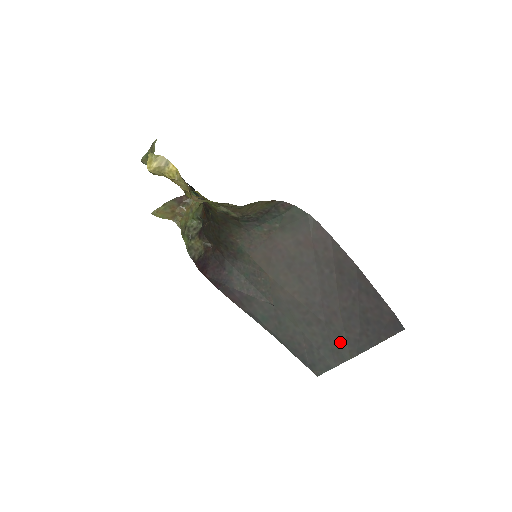
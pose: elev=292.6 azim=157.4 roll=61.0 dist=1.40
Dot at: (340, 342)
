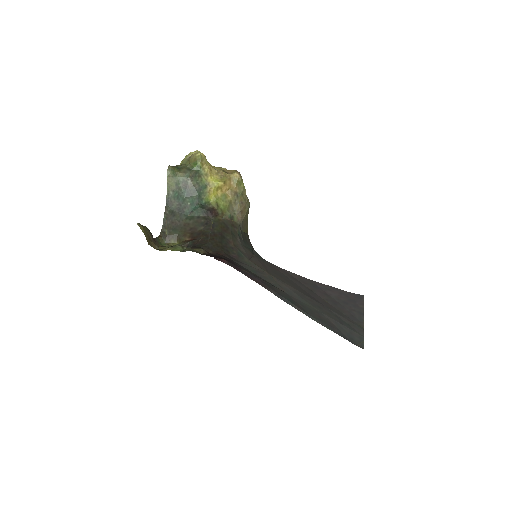
Dot at: (347, 318)
